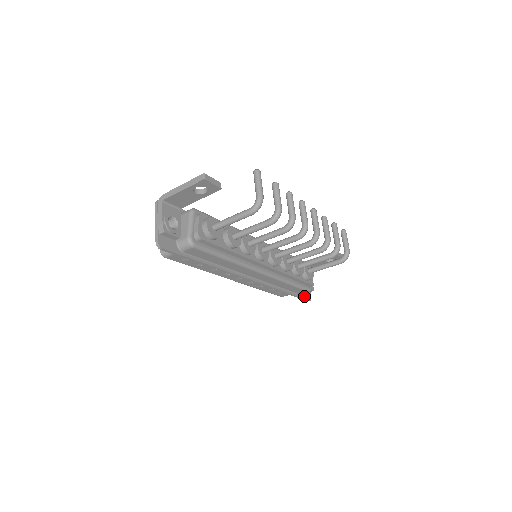
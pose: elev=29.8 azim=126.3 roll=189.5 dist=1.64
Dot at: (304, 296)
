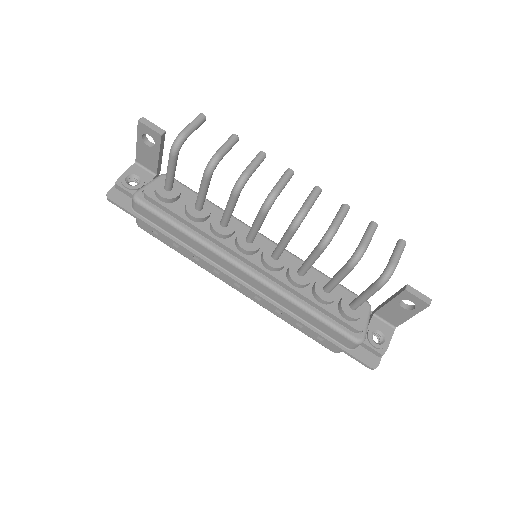
Dot at: (358, 355)
